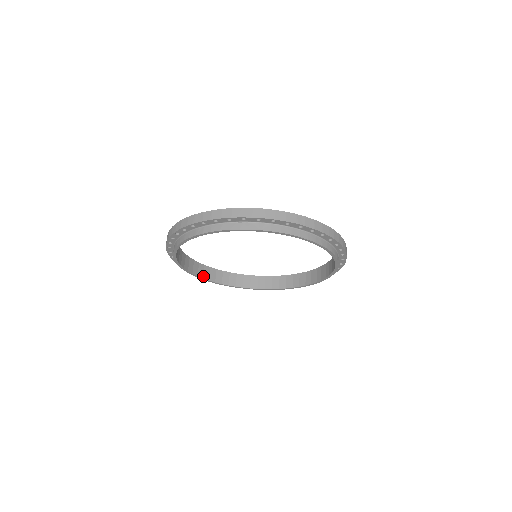
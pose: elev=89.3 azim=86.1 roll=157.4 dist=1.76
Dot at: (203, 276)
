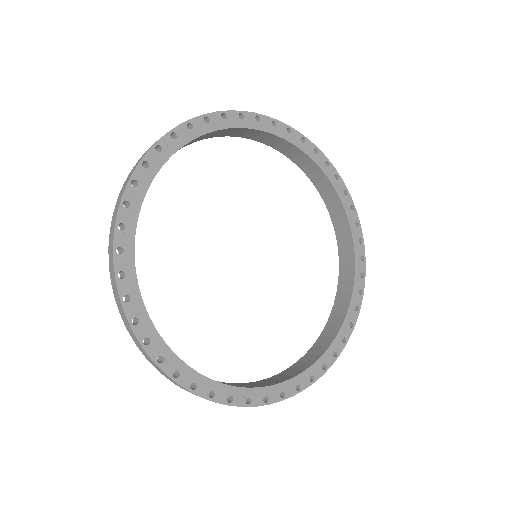
Dot at: (206, 137)
